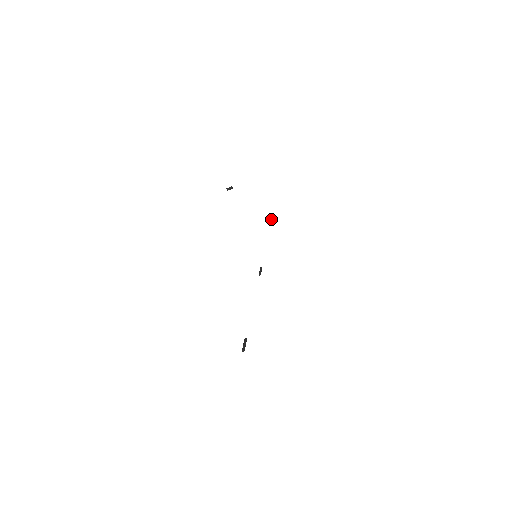
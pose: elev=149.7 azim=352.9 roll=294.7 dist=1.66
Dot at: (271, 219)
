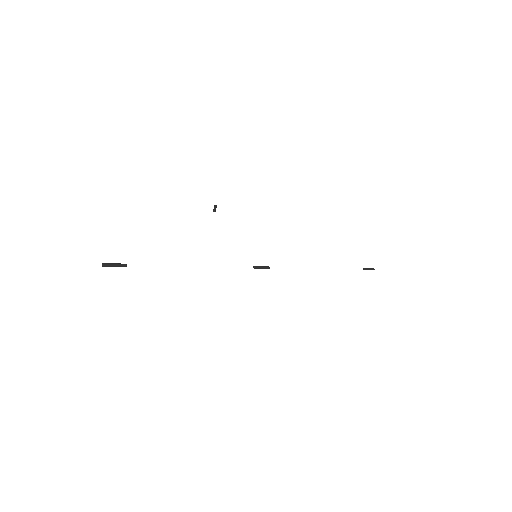
Dot at: (364, 268)
